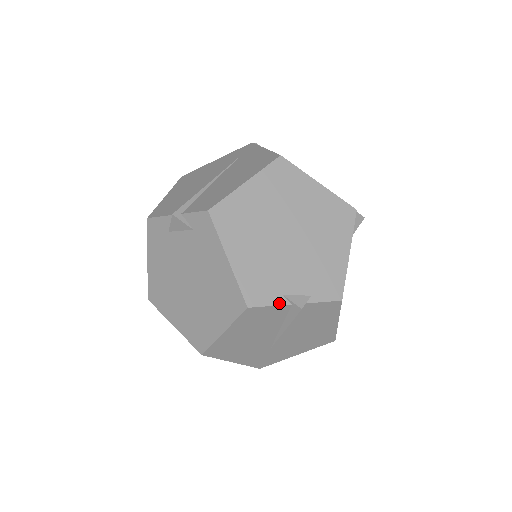
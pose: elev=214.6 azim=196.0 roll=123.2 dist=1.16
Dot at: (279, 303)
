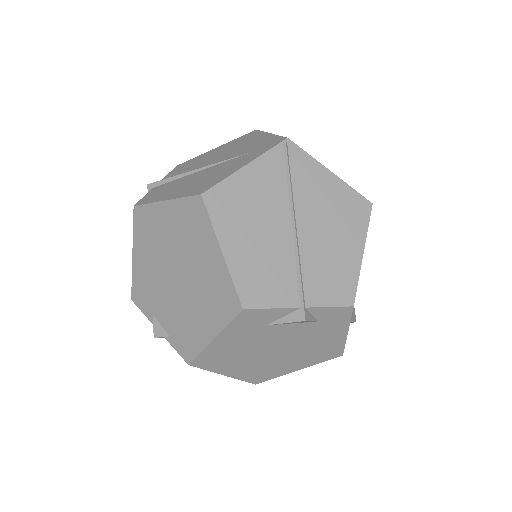
Dot at: (149, 317)
